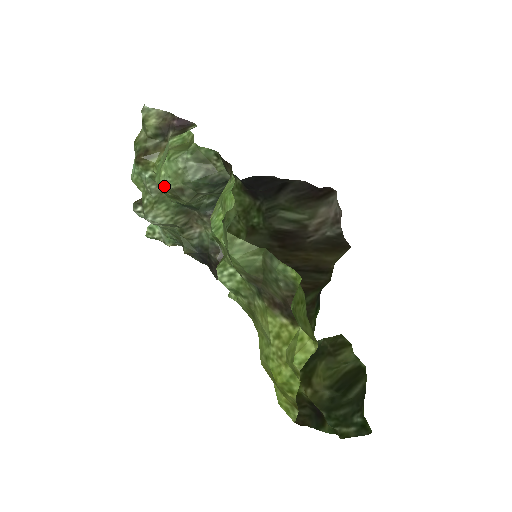
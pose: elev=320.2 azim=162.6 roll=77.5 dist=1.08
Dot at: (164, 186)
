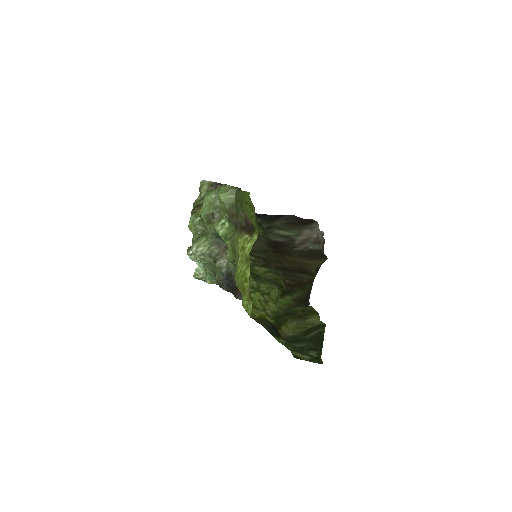
Dot at: (203, 214)
